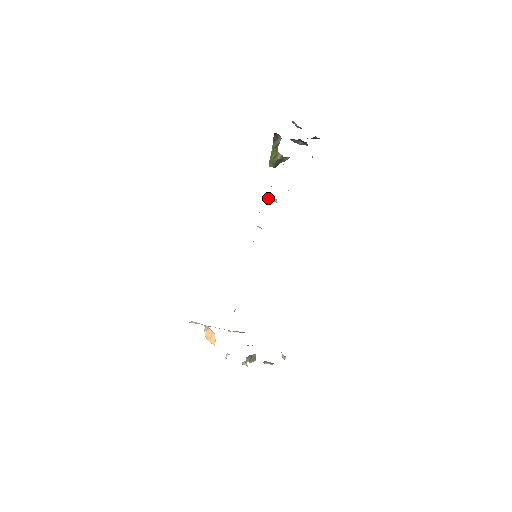
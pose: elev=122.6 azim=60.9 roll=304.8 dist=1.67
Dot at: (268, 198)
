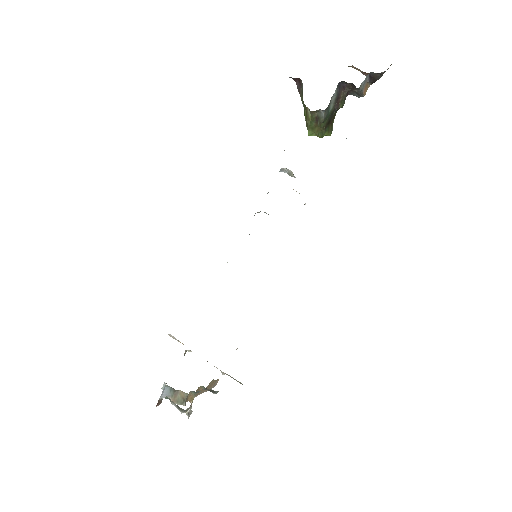
Dot at: (283, 171)
